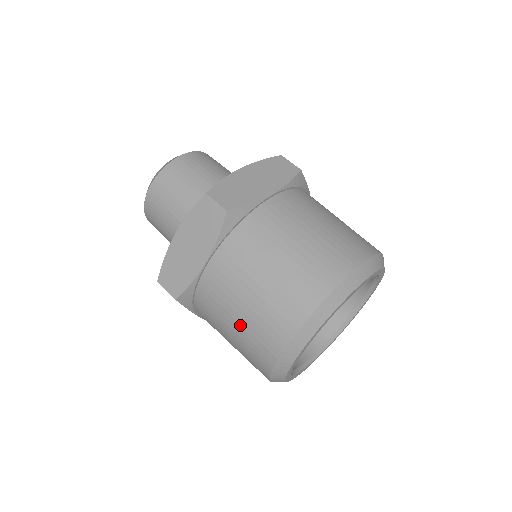
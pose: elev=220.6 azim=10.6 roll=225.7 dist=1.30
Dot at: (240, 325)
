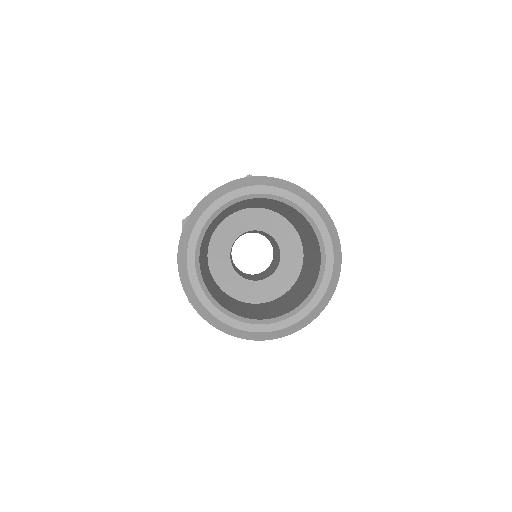
Dot at: occluded
